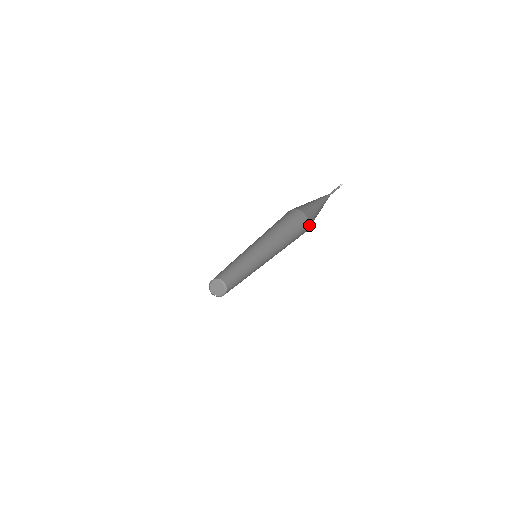
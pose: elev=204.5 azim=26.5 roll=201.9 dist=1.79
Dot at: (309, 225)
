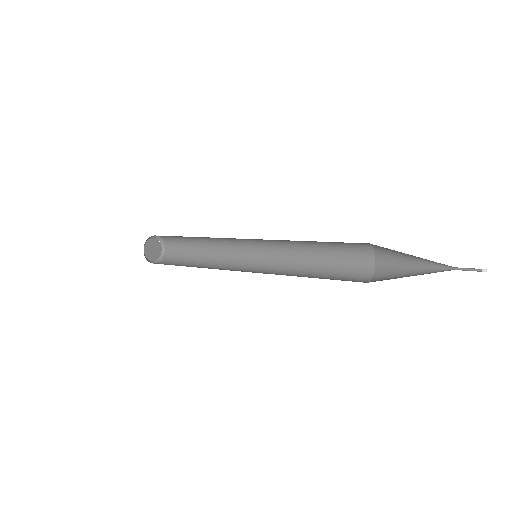
Dot at: (374, 248)
